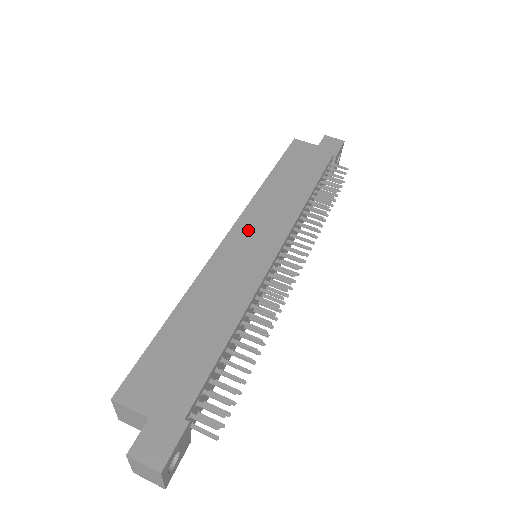
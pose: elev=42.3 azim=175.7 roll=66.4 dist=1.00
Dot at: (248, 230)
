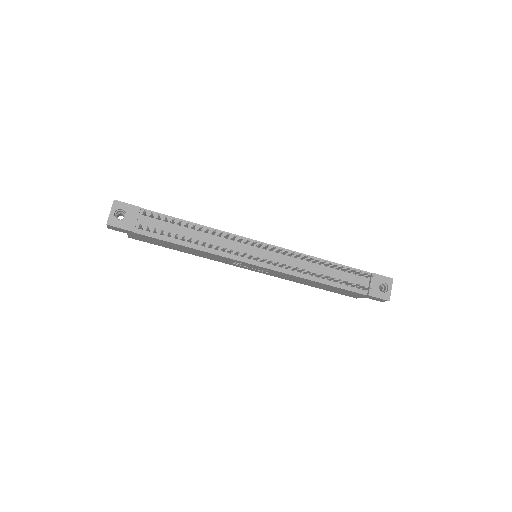
Dot at: occluded
